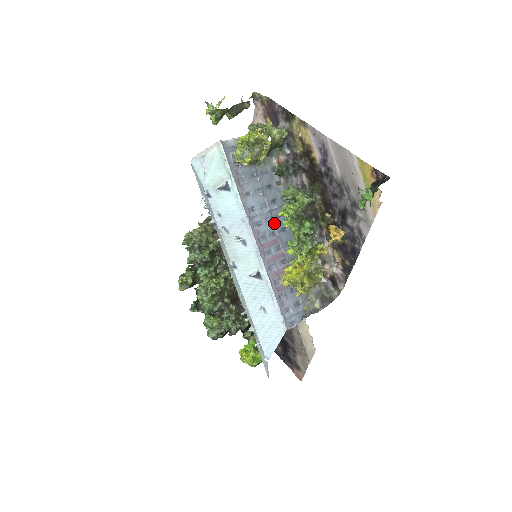
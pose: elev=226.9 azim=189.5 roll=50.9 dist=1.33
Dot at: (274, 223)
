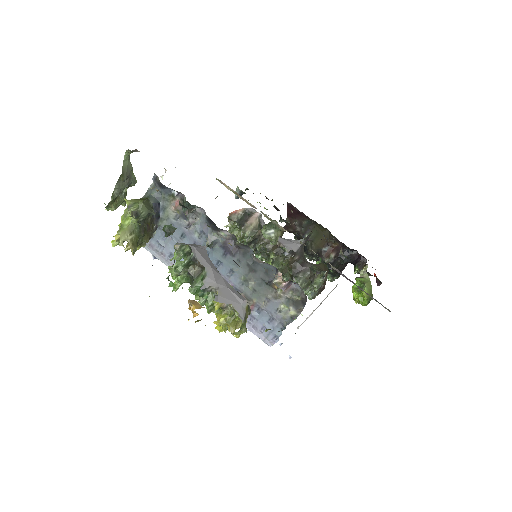
Dot at: occluded
